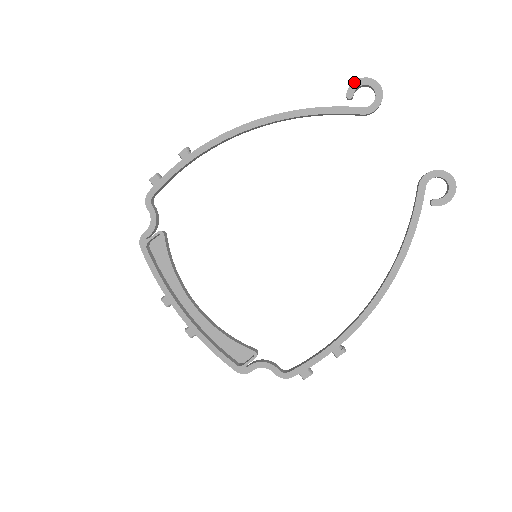
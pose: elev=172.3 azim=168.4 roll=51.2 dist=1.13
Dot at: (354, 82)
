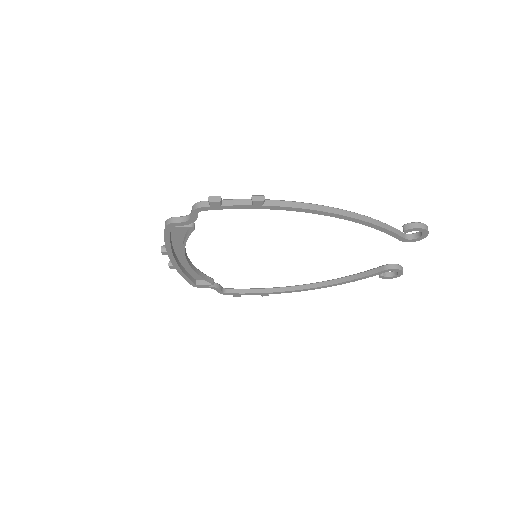
Dot at: (418, 228)
